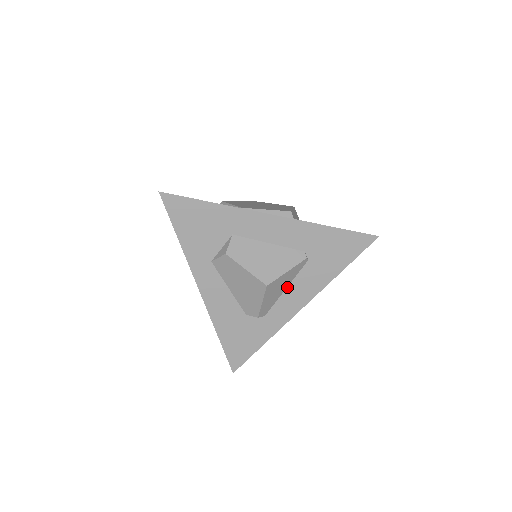
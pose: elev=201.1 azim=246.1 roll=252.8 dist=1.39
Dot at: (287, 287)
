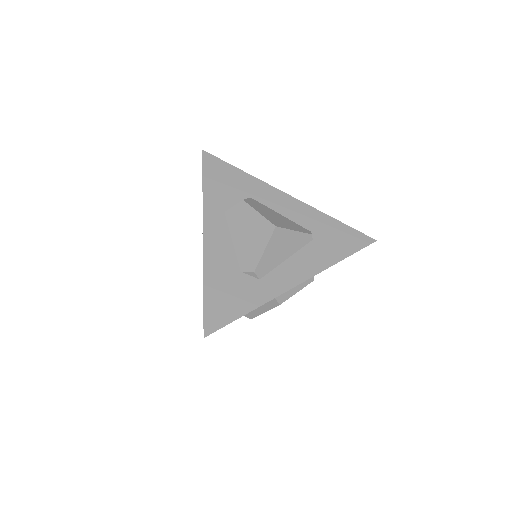
Dot at: (288, 258)
